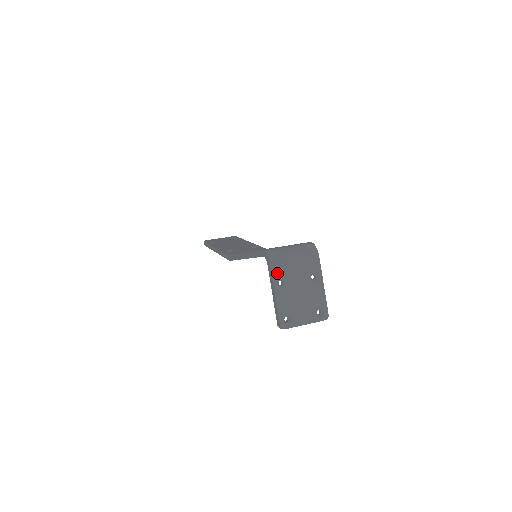
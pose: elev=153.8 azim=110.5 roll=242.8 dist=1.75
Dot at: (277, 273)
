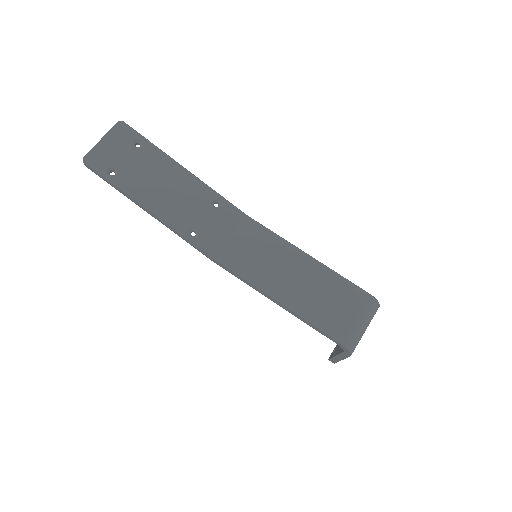
Dot at: occluded
